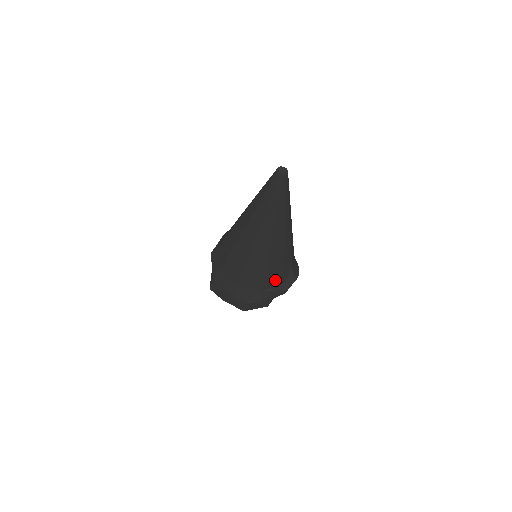
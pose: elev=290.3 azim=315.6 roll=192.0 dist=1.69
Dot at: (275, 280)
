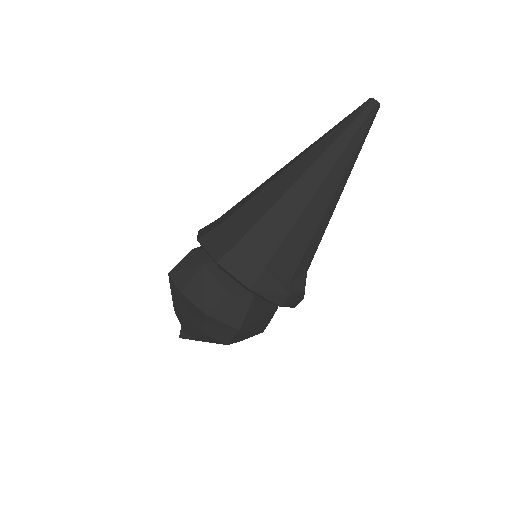
Dot at: (287, 263)
